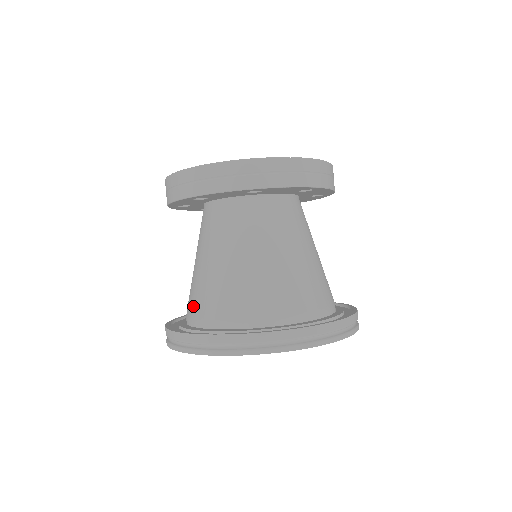
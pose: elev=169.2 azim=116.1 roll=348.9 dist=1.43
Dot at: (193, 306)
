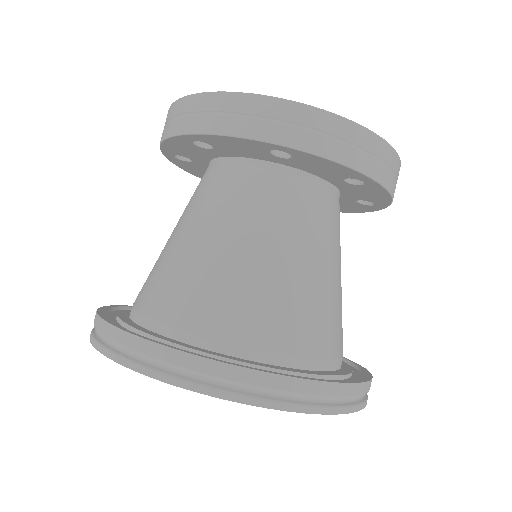
Dot at: (201, 312)
